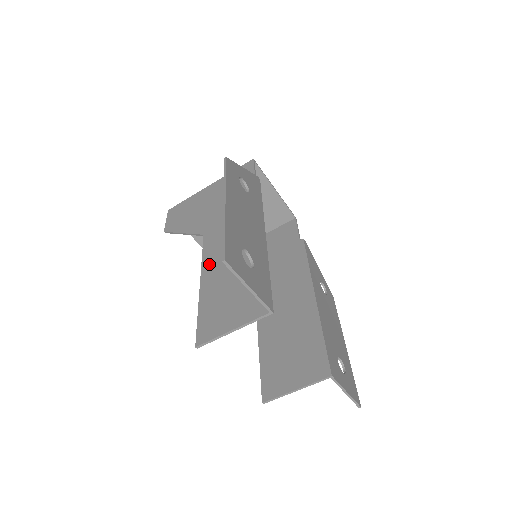
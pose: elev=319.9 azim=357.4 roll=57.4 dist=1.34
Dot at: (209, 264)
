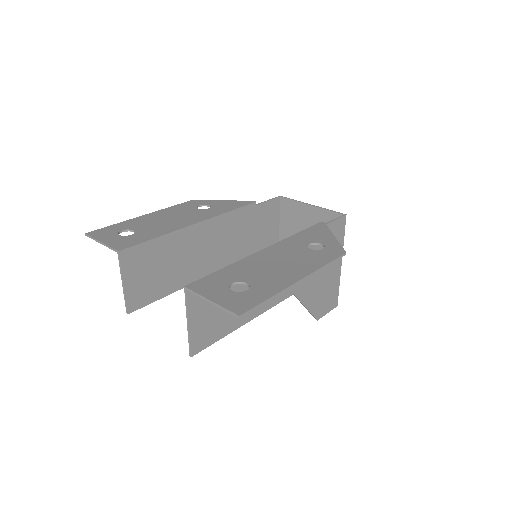
Dot at: (196, 273)
